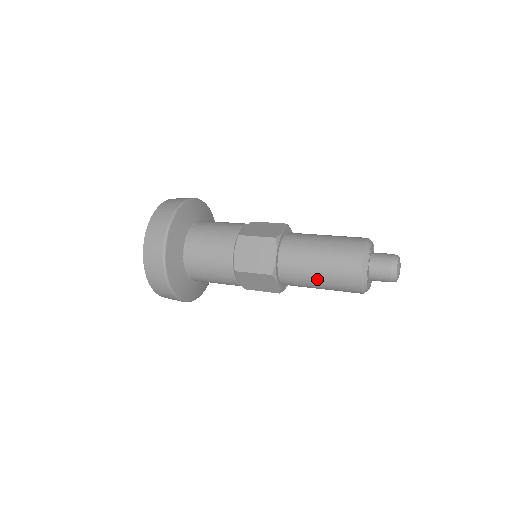
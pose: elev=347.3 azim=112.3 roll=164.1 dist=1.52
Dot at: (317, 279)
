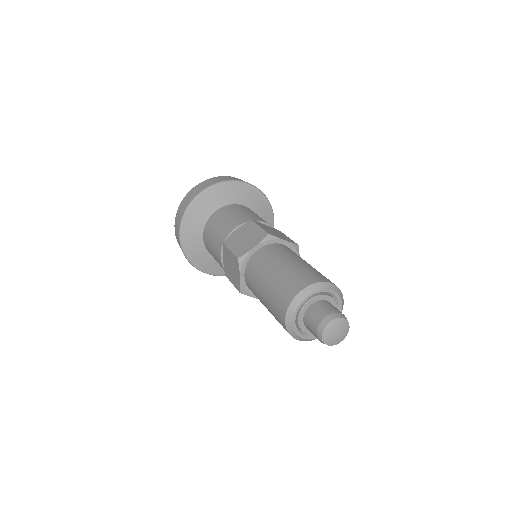
Dot at: occluded
